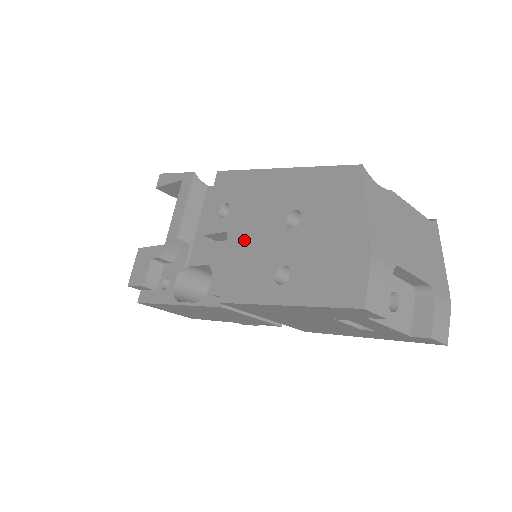
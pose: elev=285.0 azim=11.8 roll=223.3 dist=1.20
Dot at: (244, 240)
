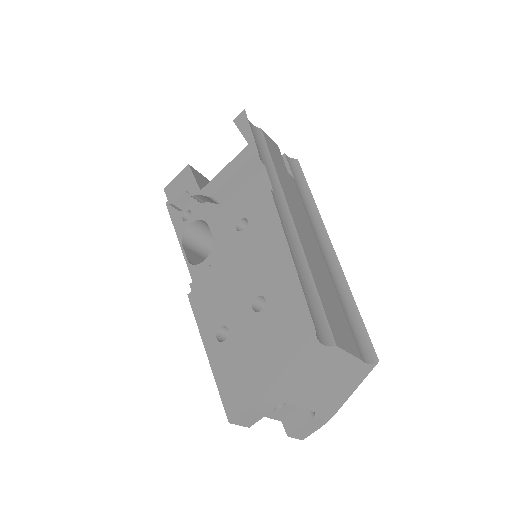
Dot at: (230, 271)
